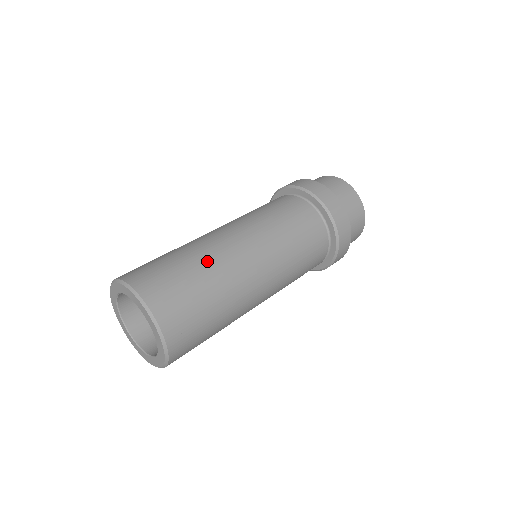
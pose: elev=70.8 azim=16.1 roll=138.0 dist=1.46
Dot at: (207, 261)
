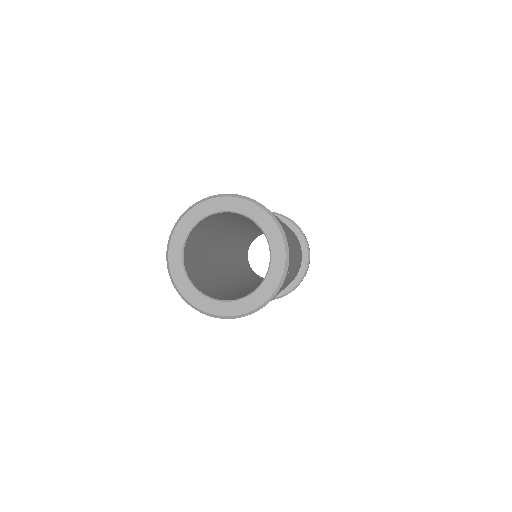
Dot at: occluded
